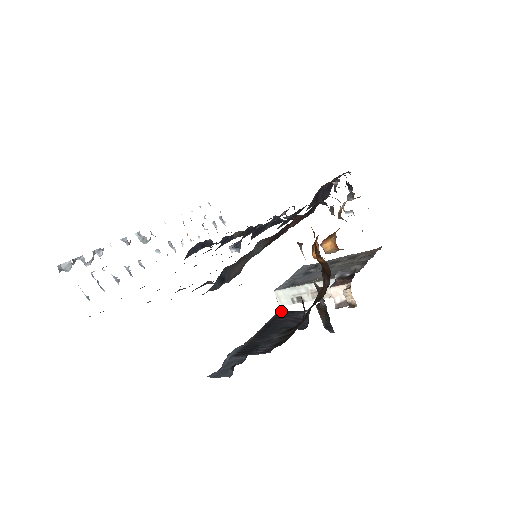
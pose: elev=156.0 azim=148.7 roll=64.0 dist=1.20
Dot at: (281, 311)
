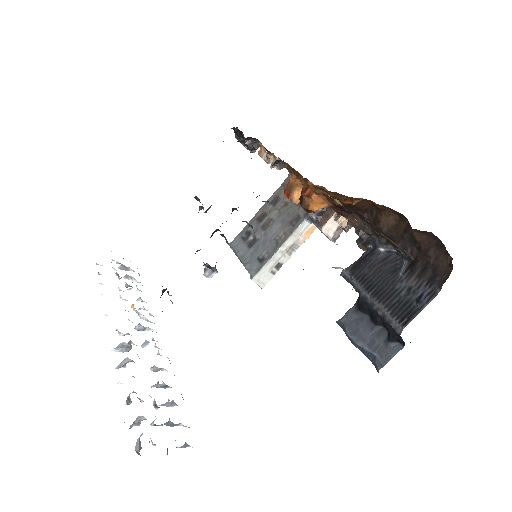
Dot at: (350, 271)
